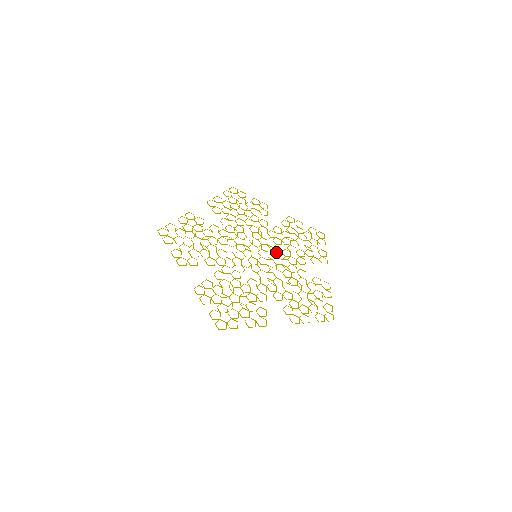
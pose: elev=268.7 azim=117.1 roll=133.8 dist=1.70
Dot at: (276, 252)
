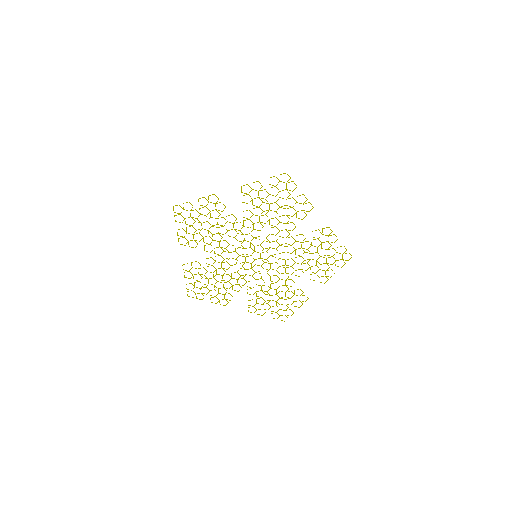
Dot at: occluded
